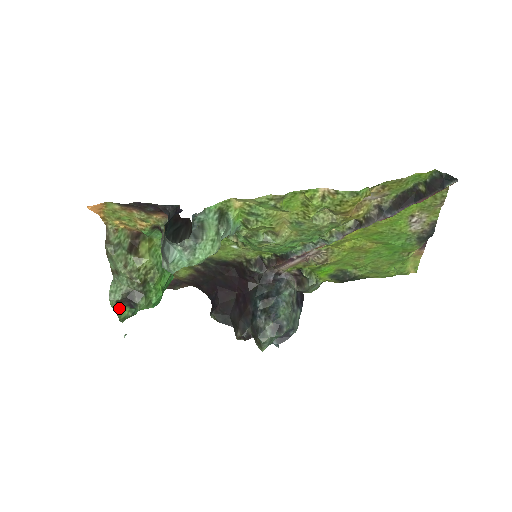
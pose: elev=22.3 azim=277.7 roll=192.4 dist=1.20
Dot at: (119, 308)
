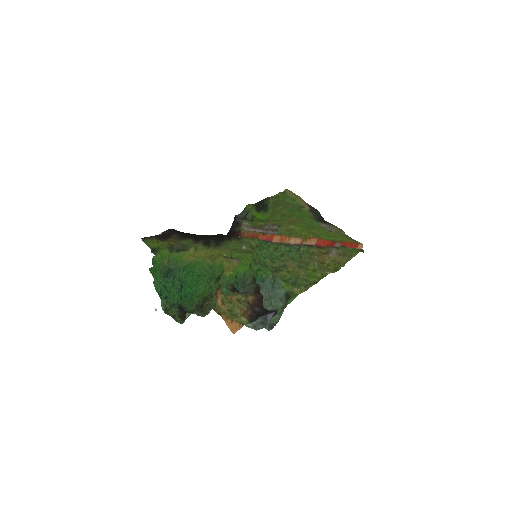
Dot at: (177, 316)
